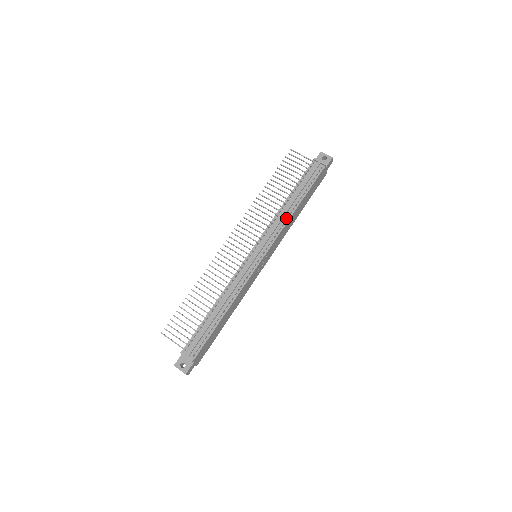
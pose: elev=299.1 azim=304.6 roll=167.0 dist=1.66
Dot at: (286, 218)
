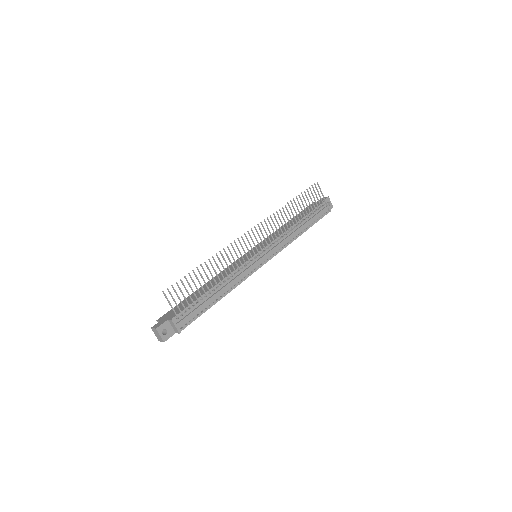
Dot at: (292, 238)
